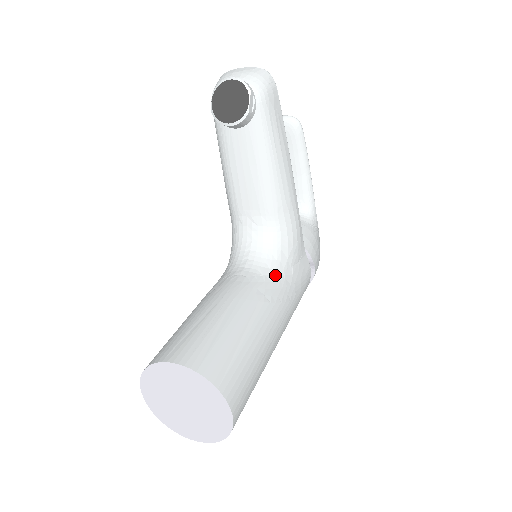
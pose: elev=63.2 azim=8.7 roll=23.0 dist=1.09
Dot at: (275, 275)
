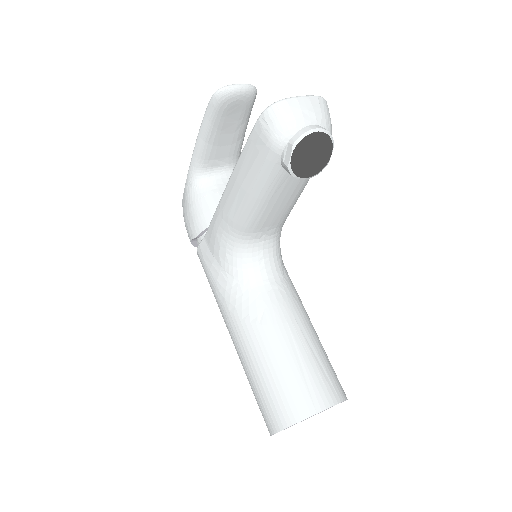
Dot at: (285, 270)
